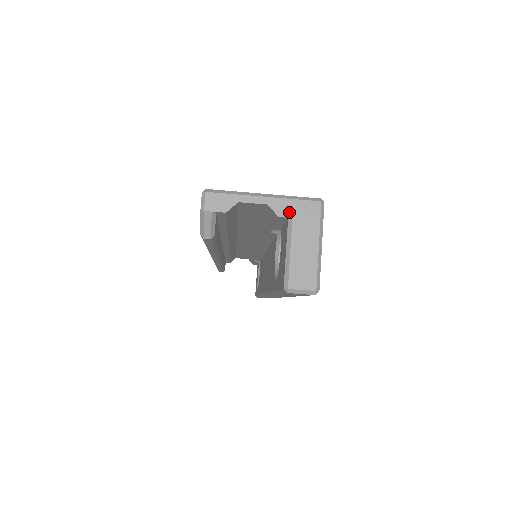
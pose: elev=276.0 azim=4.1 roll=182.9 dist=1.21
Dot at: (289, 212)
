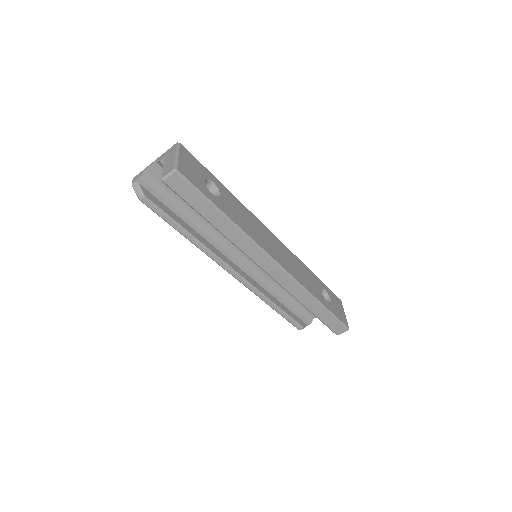
Dot at: (164, 156)
